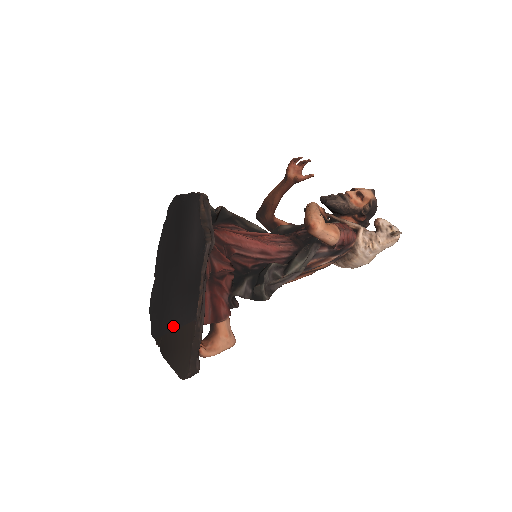
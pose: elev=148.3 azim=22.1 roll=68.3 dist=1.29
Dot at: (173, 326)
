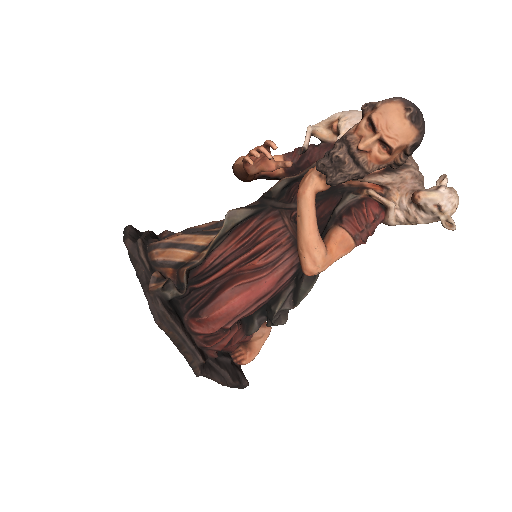
Dot at: occluded
